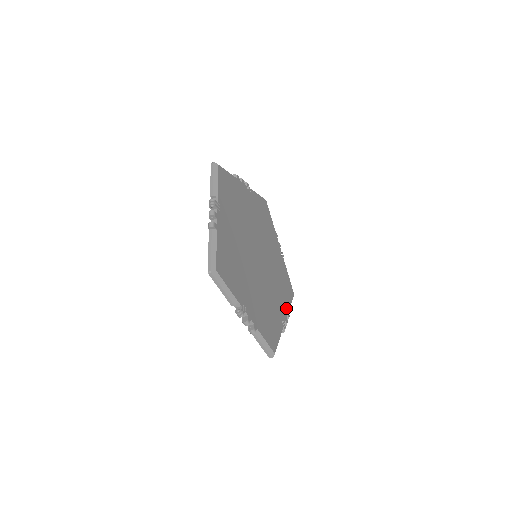
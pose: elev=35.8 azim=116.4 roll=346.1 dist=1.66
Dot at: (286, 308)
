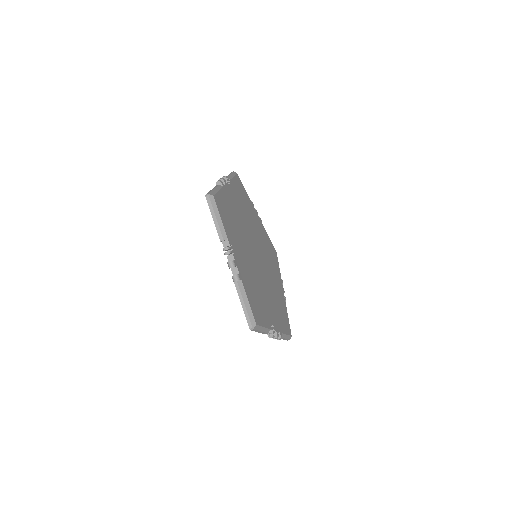
Dot at: (279, 277)
